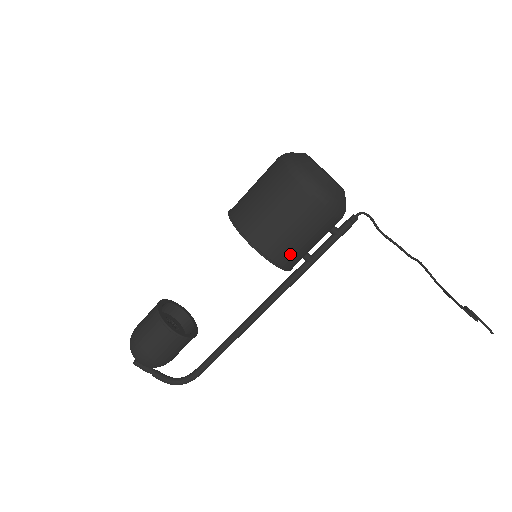
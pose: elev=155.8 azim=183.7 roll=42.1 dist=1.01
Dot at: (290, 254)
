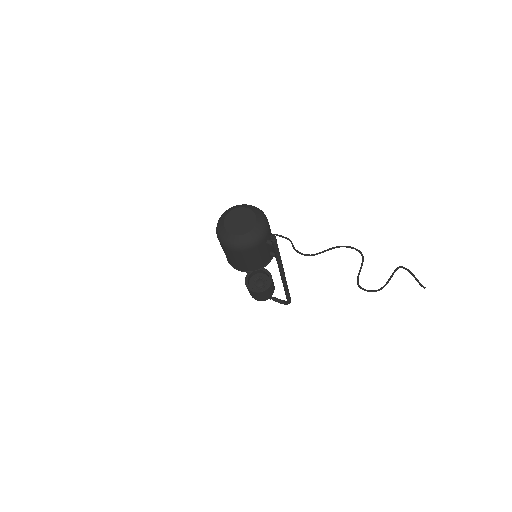
Dot at: (247, 267)
